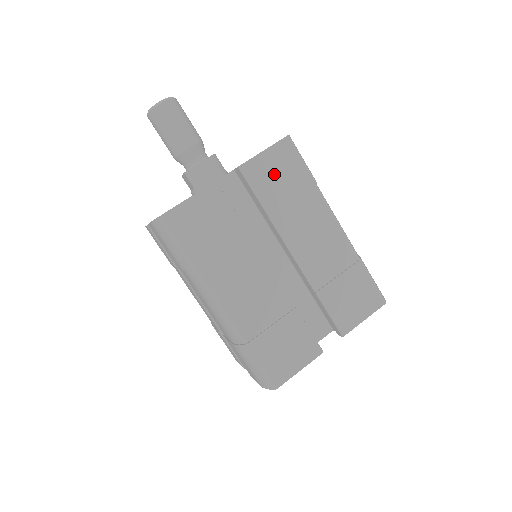
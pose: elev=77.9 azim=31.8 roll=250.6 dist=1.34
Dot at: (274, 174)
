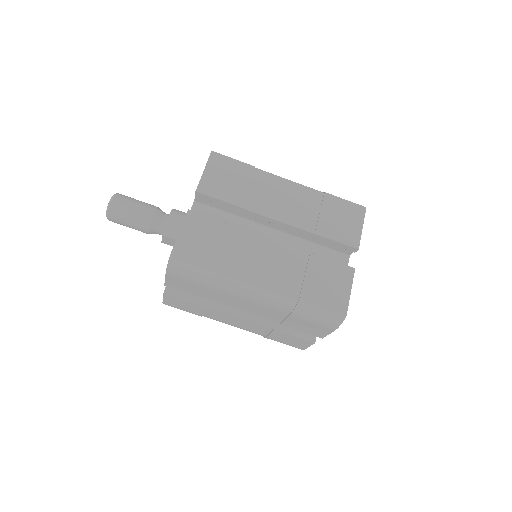
Dot at: (223, 179)
